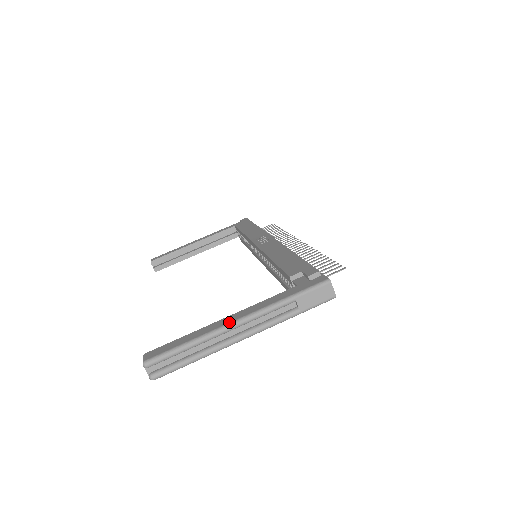
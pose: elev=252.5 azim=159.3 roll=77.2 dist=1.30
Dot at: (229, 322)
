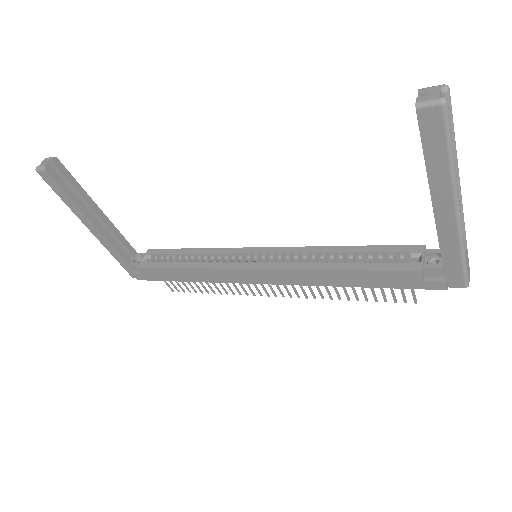
Dot at: occluded
